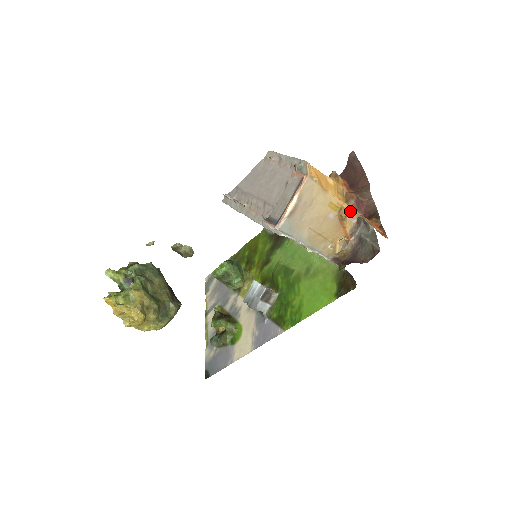
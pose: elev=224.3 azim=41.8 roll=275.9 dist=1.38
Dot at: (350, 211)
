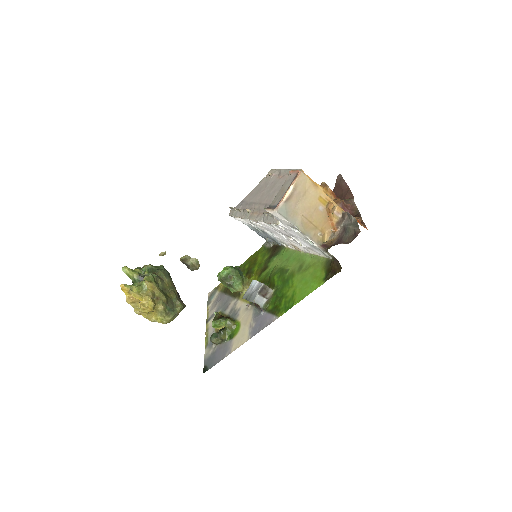
Dot at: (336, 207)
